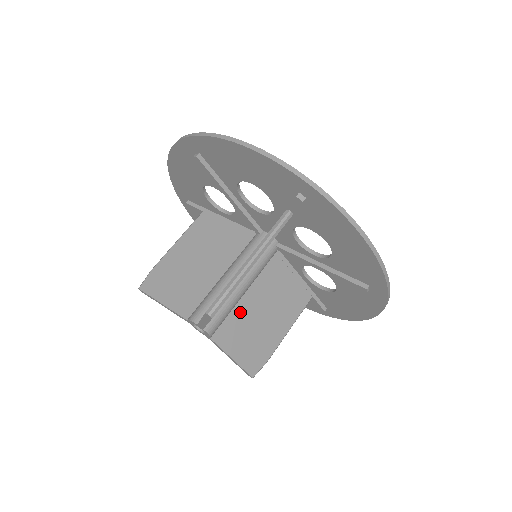
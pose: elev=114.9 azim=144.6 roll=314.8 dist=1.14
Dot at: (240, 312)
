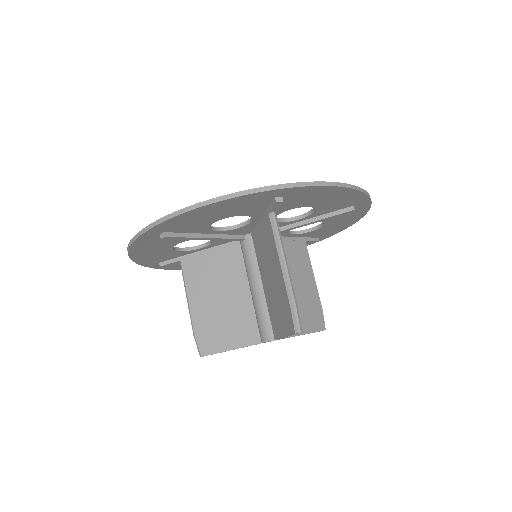
Dot at: occluded
